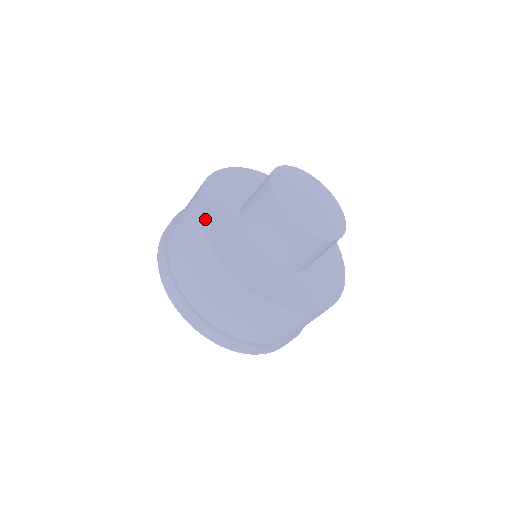
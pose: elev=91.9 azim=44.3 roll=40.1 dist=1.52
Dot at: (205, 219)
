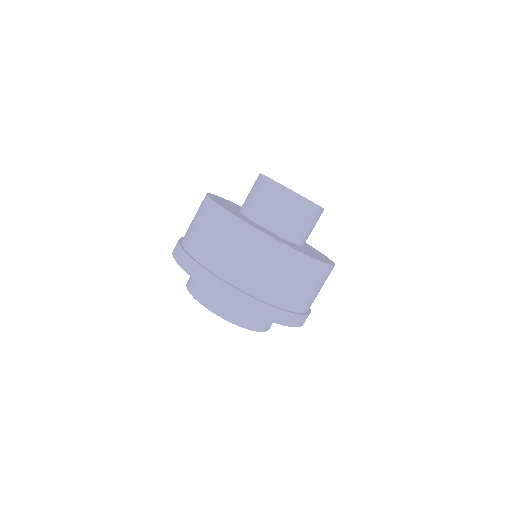
Dot at: (235, 215)
